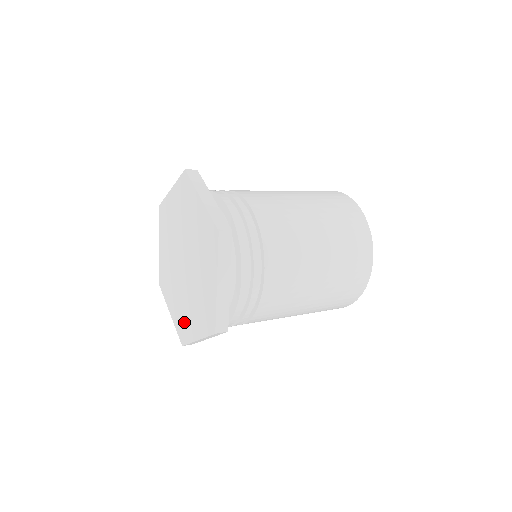
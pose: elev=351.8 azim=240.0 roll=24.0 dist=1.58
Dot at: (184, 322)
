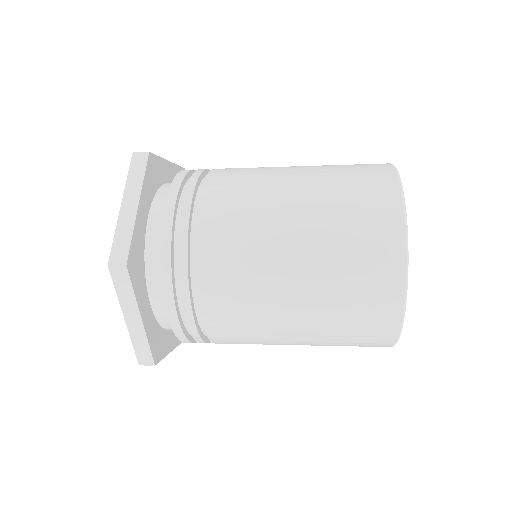
Dot at: occluded
